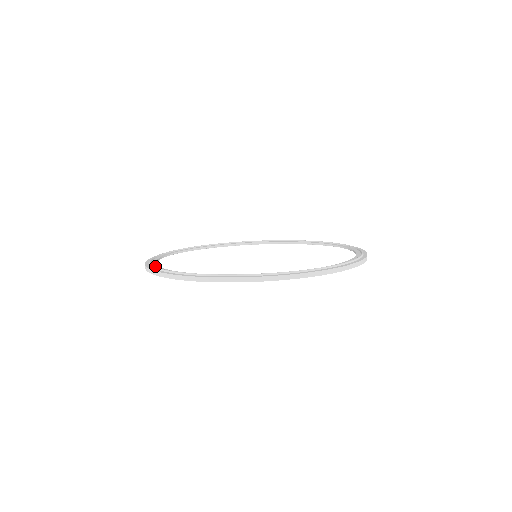
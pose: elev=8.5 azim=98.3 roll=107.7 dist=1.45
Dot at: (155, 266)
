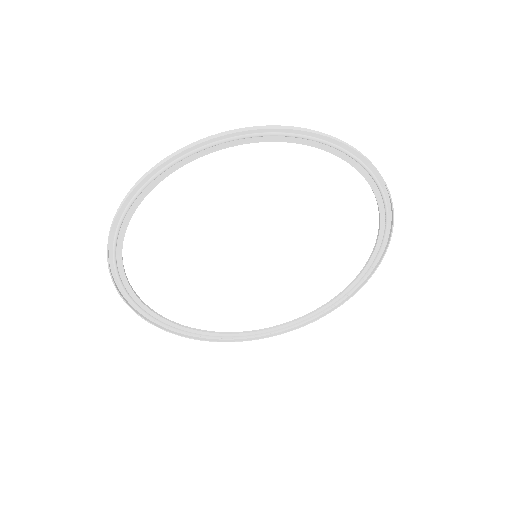
Dot at: (119, 262)
